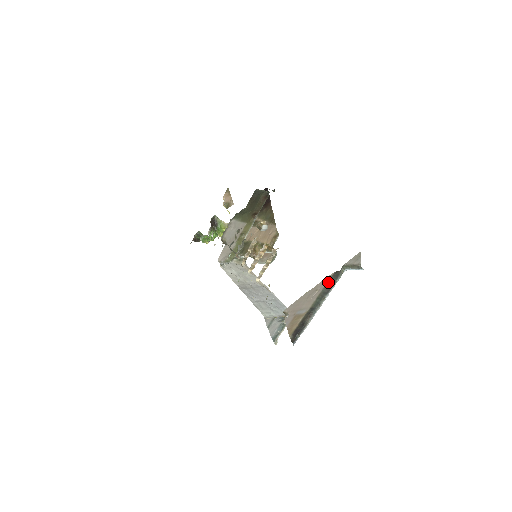
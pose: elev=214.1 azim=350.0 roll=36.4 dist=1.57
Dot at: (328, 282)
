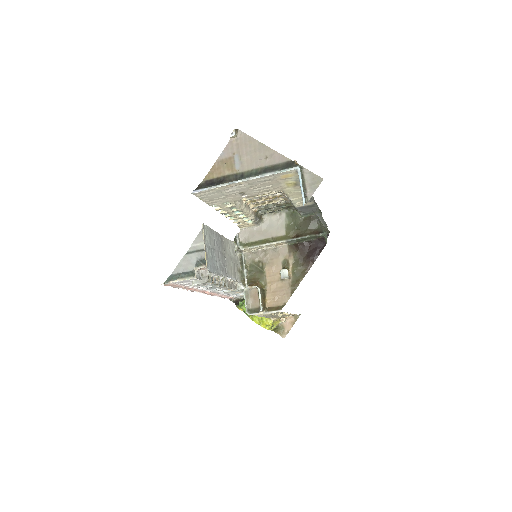
Dot at: (278, 165)
